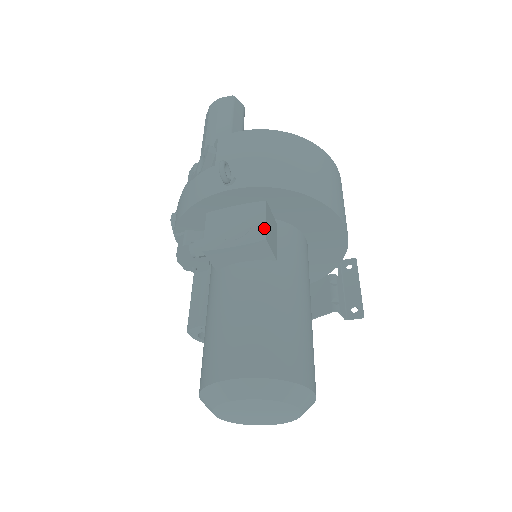
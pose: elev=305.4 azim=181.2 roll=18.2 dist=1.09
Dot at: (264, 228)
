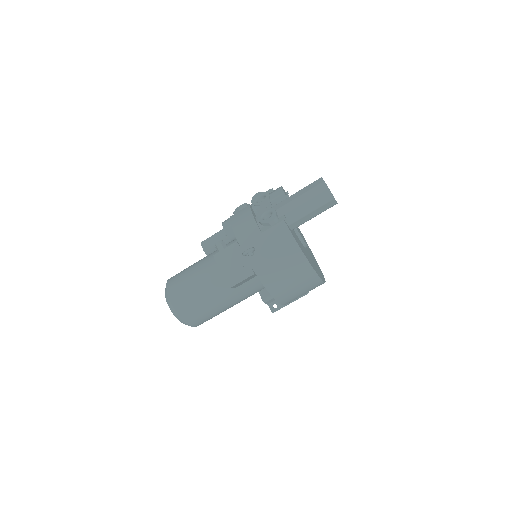
Dot at: (237, 283)
